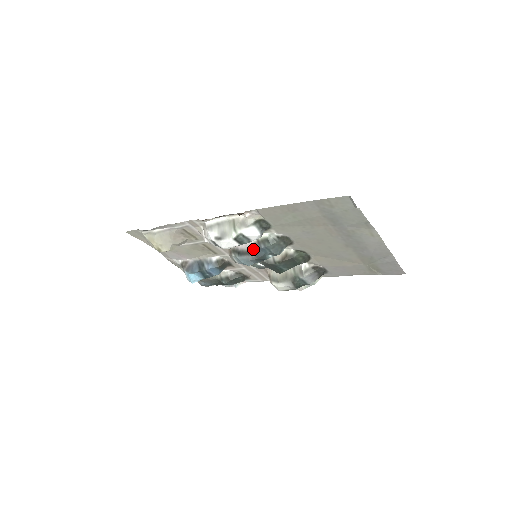
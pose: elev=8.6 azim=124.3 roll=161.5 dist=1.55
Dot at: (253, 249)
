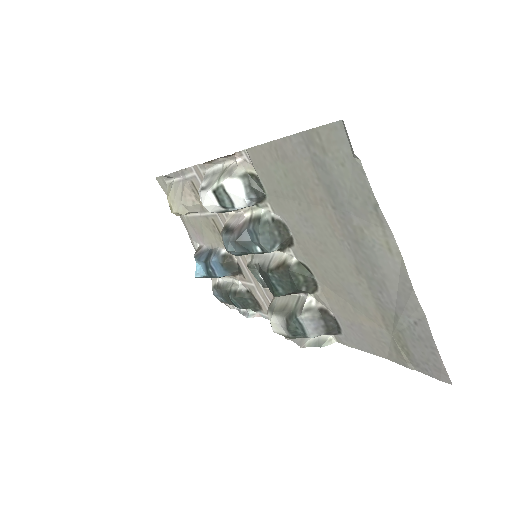
Dot at: (240, 227)
